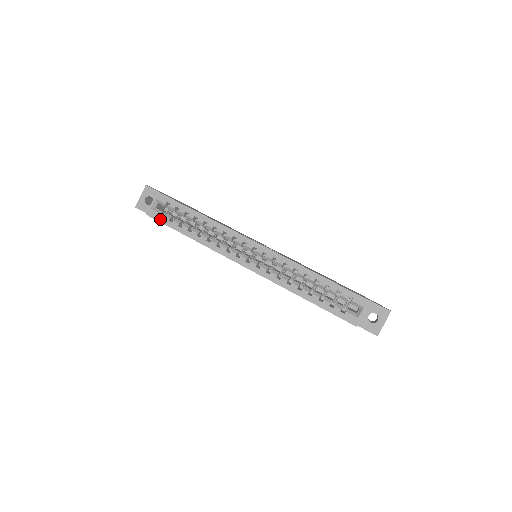
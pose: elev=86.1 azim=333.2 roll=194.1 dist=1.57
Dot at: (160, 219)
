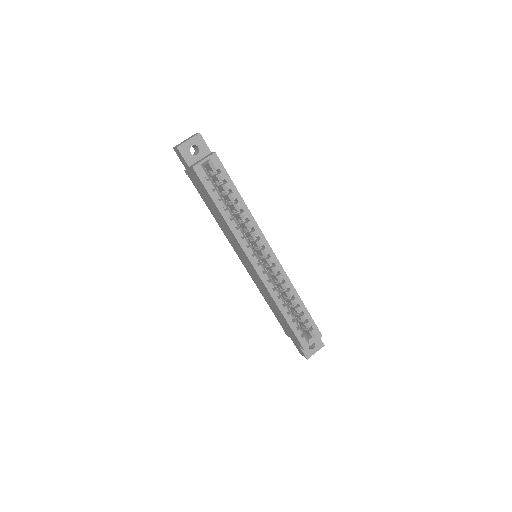
Dot at: (204, 181)
